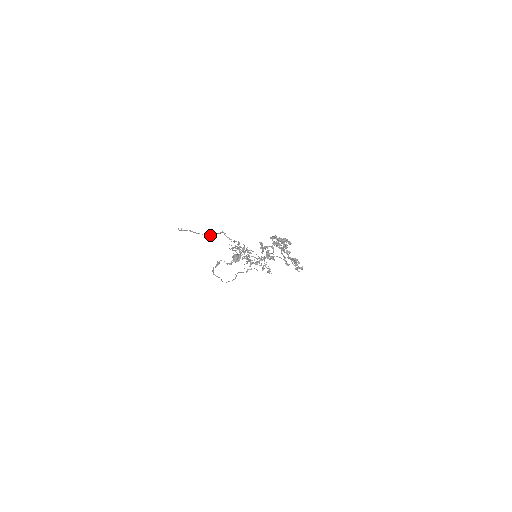
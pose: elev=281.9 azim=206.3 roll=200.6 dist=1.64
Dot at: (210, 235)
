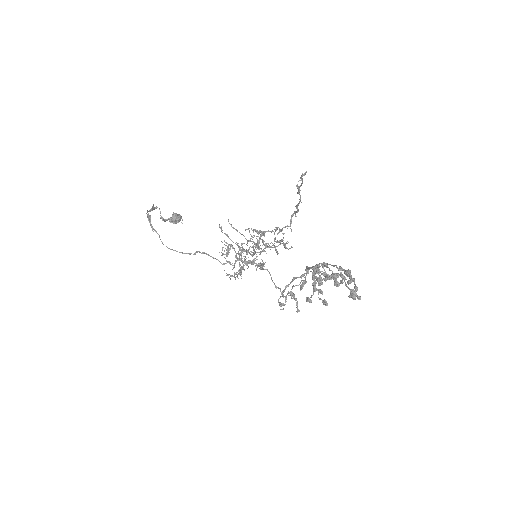
Dot at: (297, 208)
